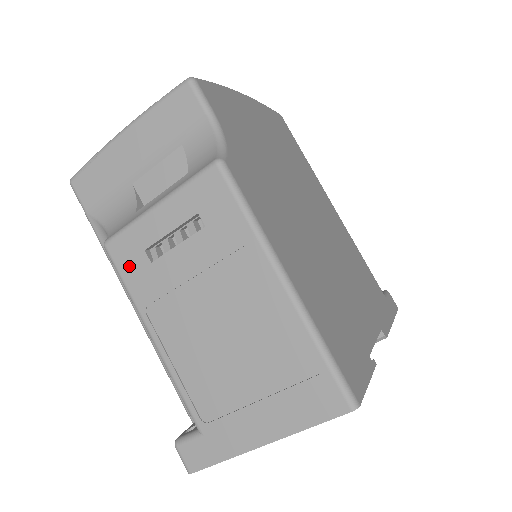
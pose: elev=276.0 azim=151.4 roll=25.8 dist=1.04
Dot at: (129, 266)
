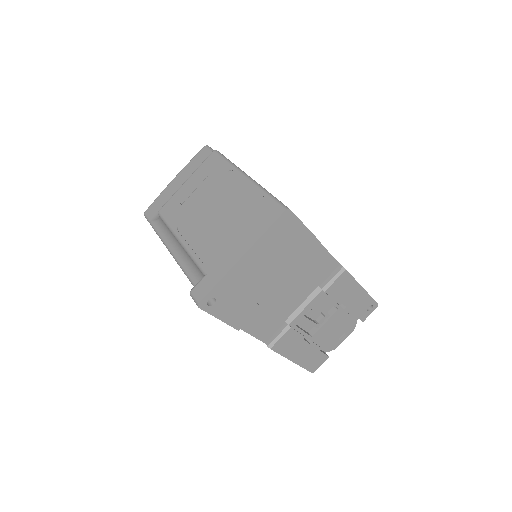
Dot at: (170, 213)
